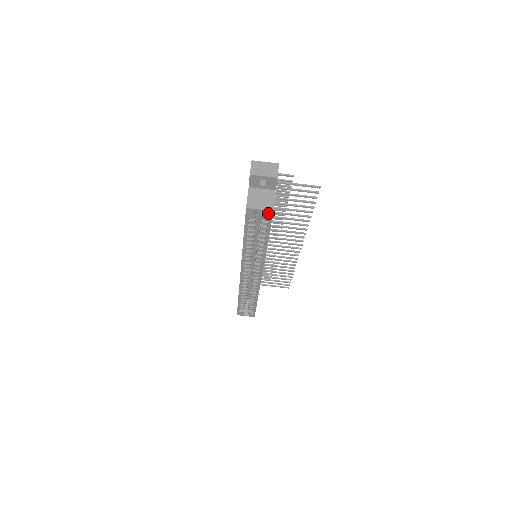
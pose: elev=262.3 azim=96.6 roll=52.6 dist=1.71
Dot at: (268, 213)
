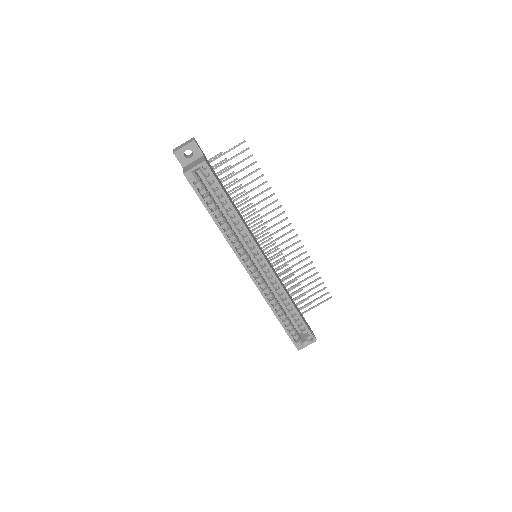
Dot at: (205, 169)
